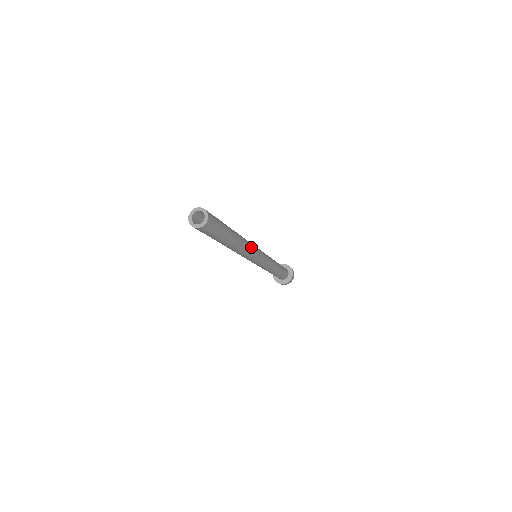
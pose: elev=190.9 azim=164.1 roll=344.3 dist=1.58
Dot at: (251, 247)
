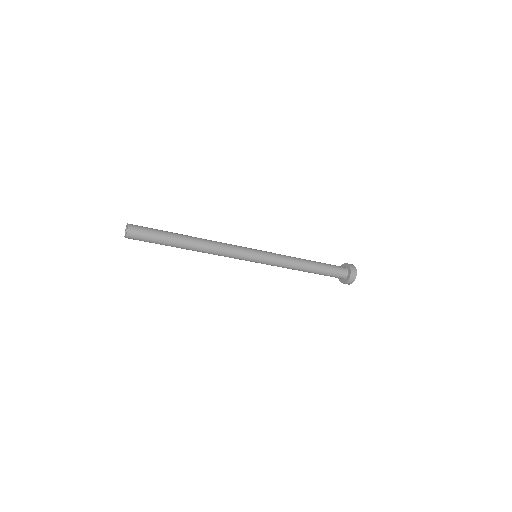
Dot at: (225, 250)
